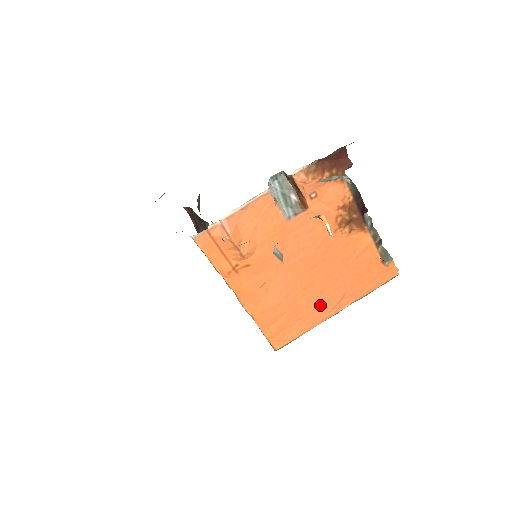
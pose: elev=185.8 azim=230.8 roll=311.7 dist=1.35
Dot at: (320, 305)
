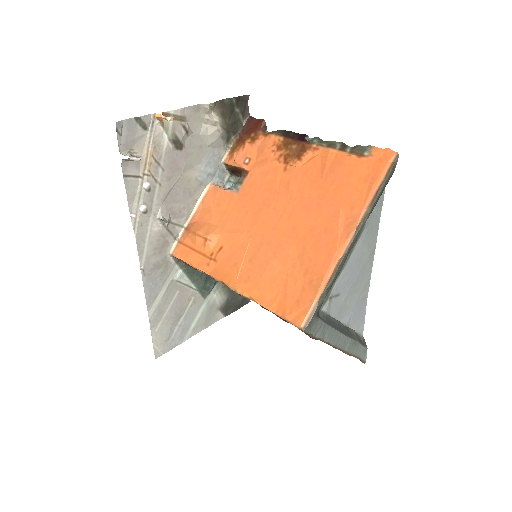
Dot at: (320, 243)
